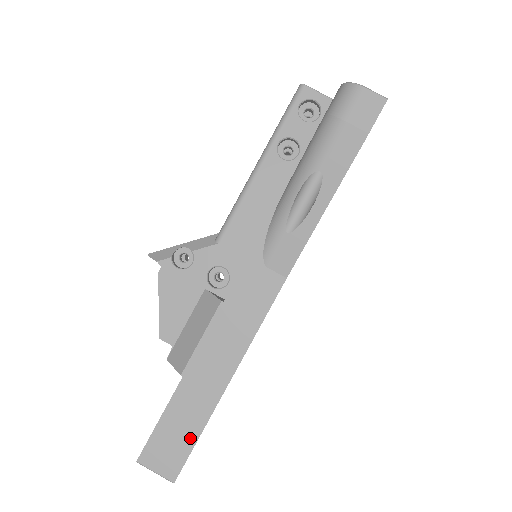
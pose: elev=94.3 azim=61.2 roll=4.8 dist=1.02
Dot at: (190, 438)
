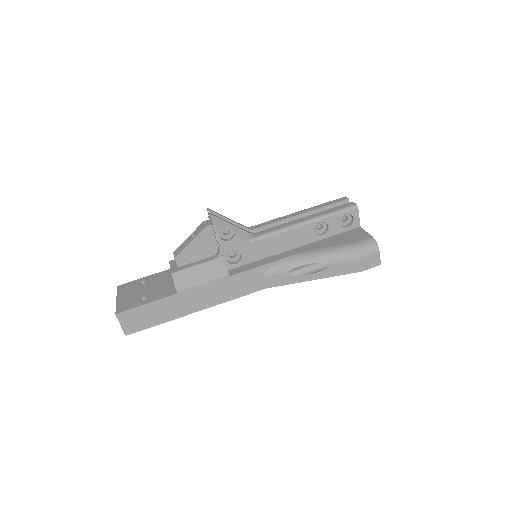
Dot at: (154, 322)
